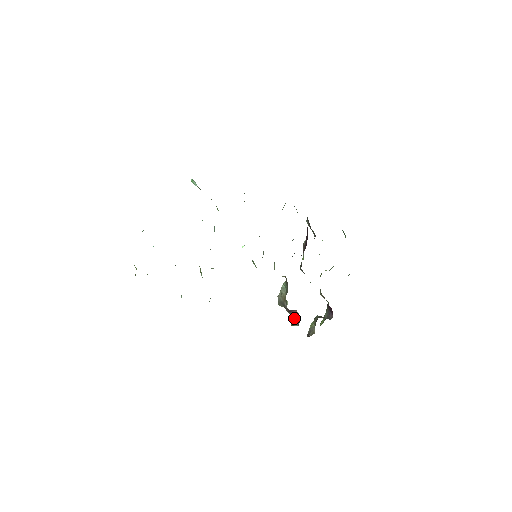
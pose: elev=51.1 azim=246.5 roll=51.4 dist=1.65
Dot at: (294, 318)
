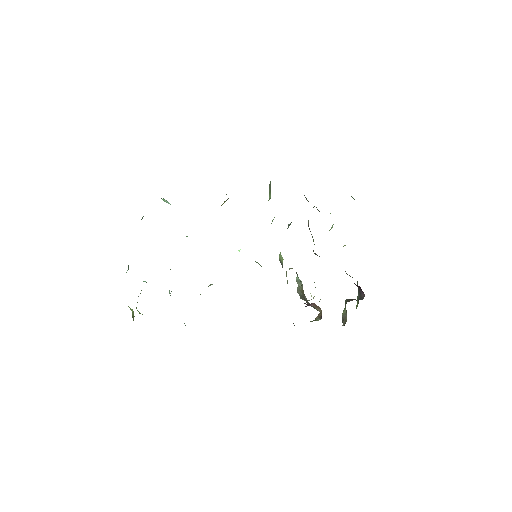
Dot at: occluded
